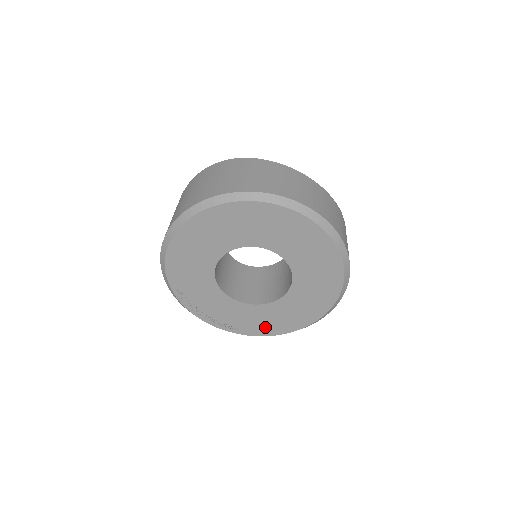
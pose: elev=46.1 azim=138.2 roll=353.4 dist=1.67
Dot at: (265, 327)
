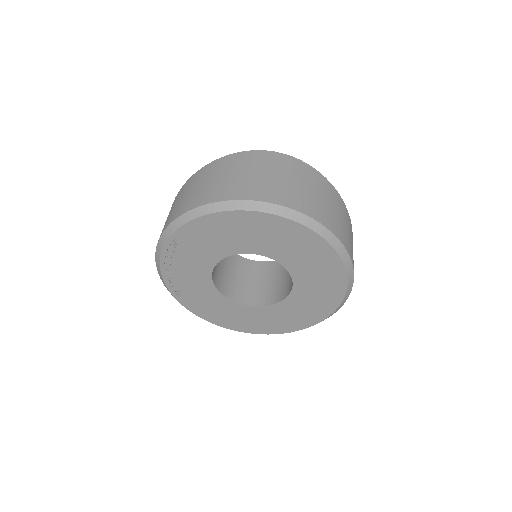
Dot at: (203, 309)
